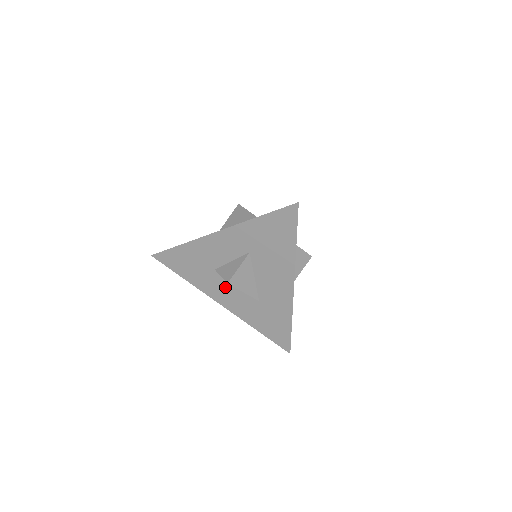
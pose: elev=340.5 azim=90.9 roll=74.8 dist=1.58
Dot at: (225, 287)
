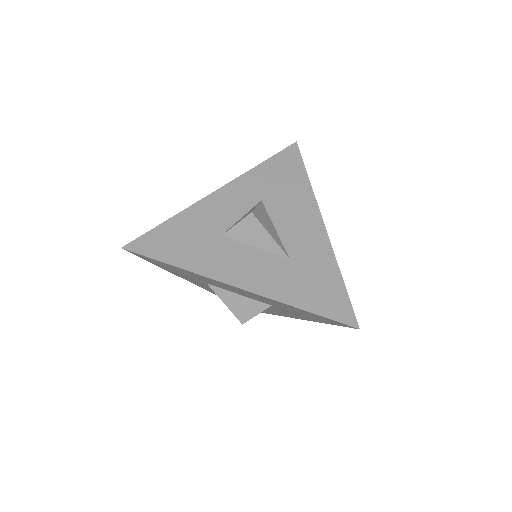
Dot at: (239, 256)
